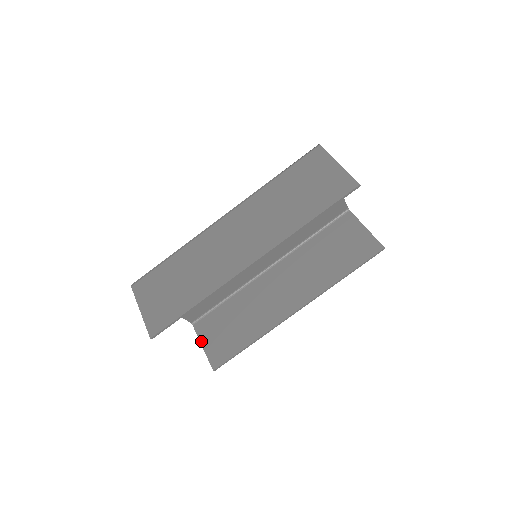
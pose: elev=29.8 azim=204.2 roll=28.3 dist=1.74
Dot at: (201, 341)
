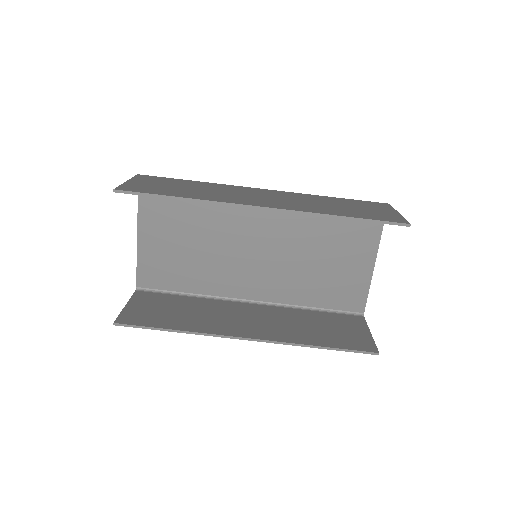
Dot at: (130, 301)
